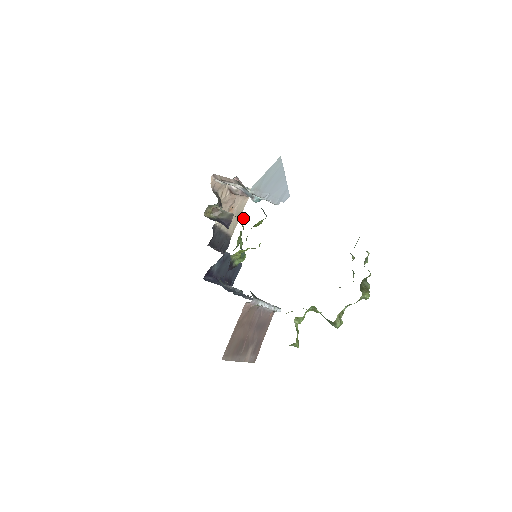
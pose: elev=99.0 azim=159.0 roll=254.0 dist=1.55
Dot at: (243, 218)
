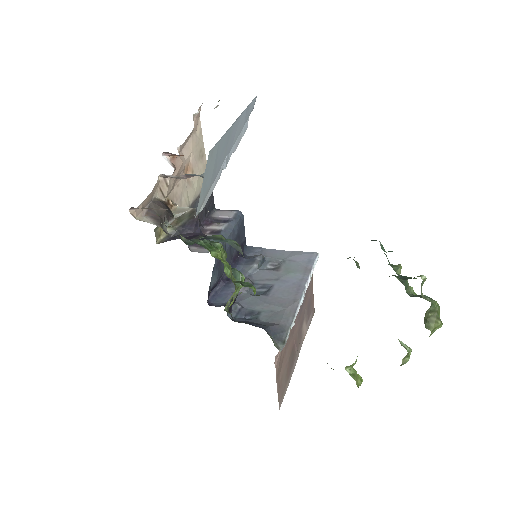
Dot at: occluded
